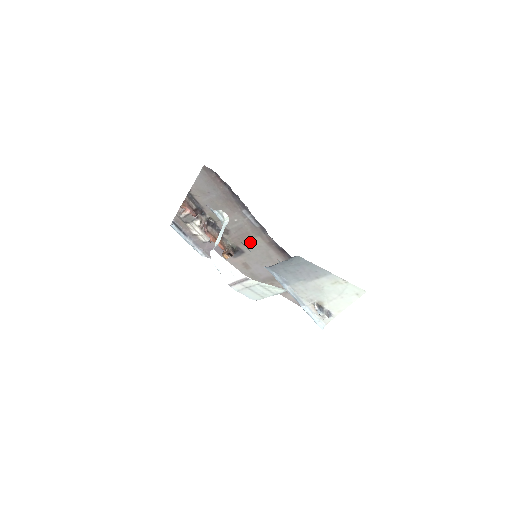
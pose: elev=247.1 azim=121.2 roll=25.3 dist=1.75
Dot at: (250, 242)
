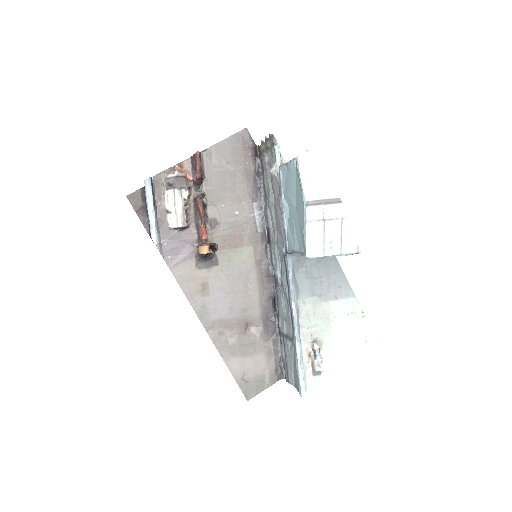
Dot at: (235, 251)
